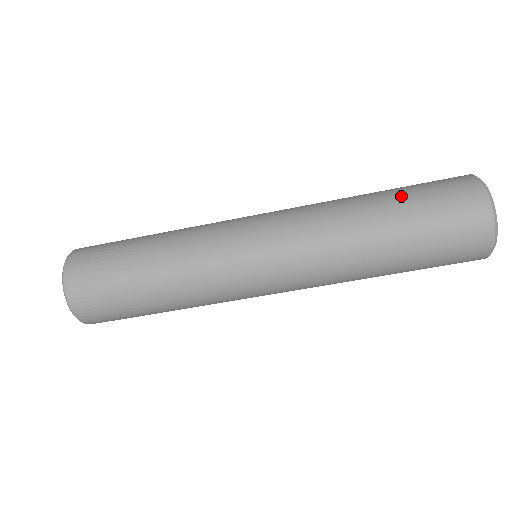
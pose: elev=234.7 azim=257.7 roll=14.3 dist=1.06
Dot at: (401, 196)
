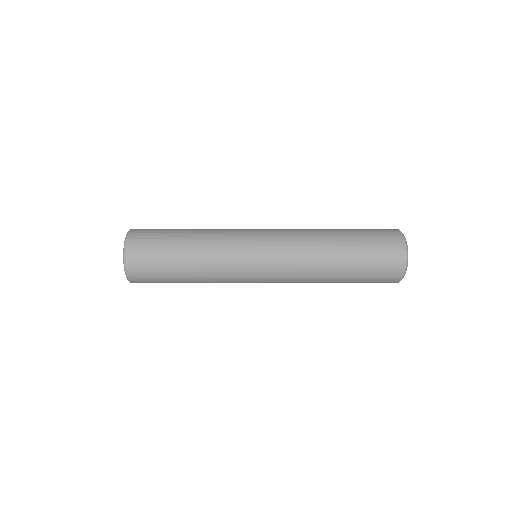
Dot at: (356, 235)
